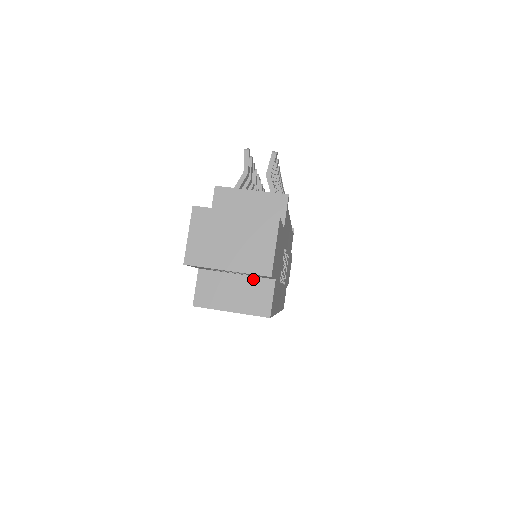
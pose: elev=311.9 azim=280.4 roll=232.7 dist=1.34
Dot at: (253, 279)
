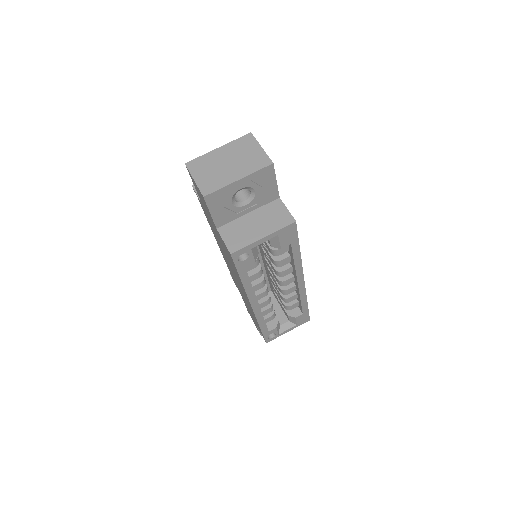
Dot at: (263, 208)
